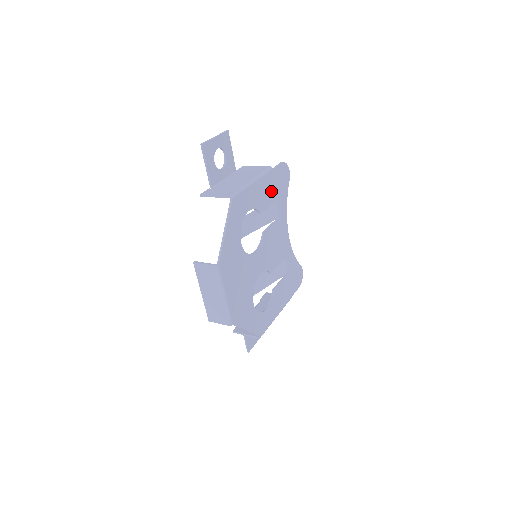
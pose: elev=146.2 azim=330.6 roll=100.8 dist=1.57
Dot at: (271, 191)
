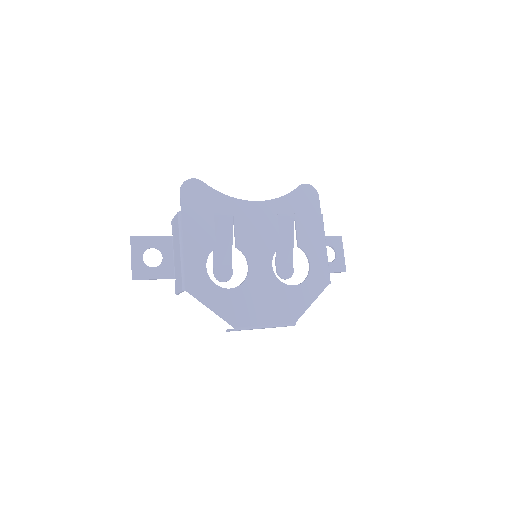
Dot at: (201, 221)
